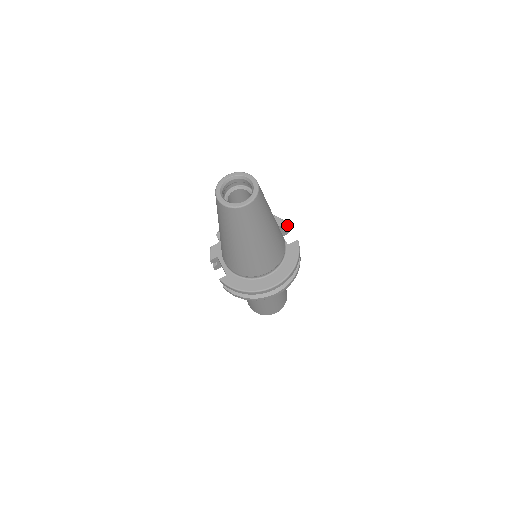
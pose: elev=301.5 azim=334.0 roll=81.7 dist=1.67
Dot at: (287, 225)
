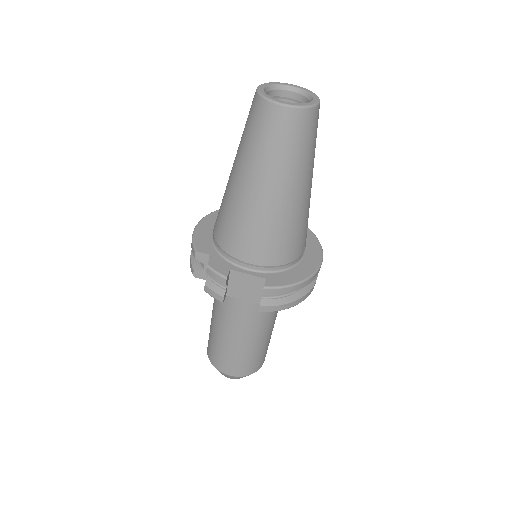
Dot at: occluded
